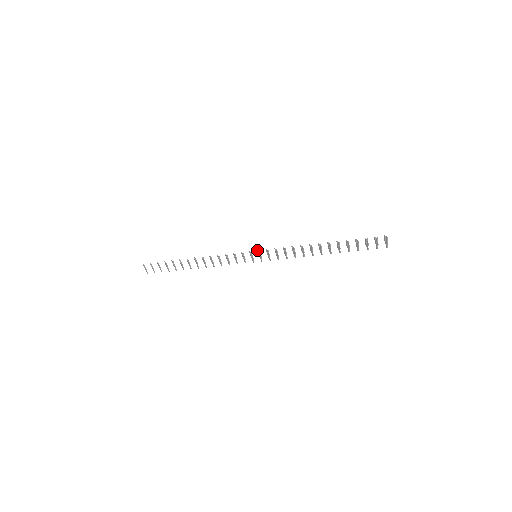
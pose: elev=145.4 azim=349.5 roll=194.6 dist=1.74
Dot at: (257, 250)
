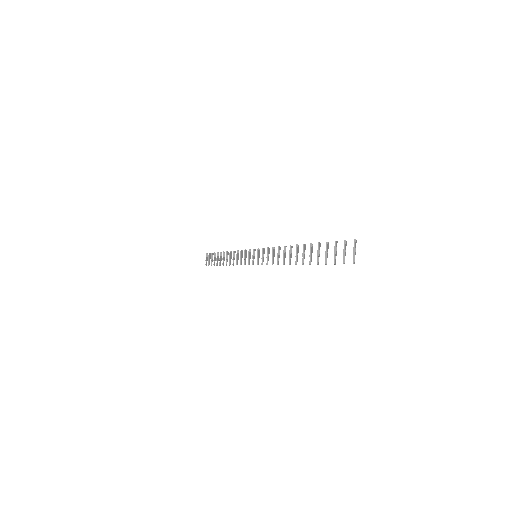
Dot at: occluded
